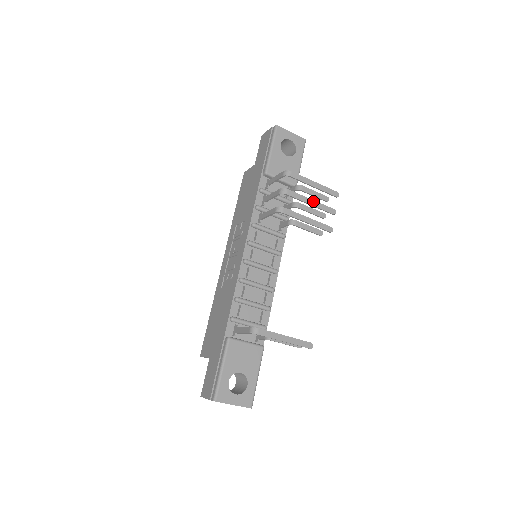
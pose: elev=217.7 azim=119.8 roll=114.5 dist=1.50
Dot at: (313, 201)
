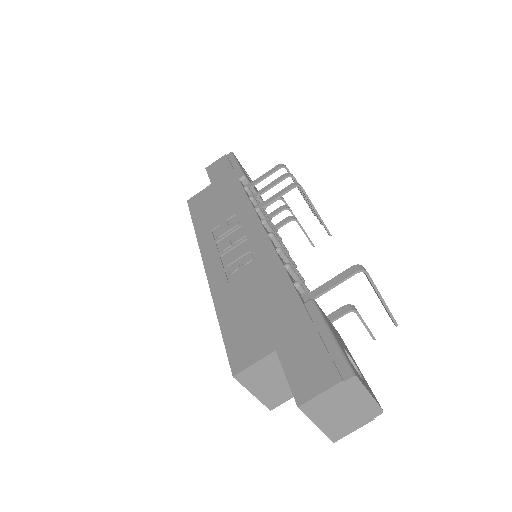
Dot at: occluded
